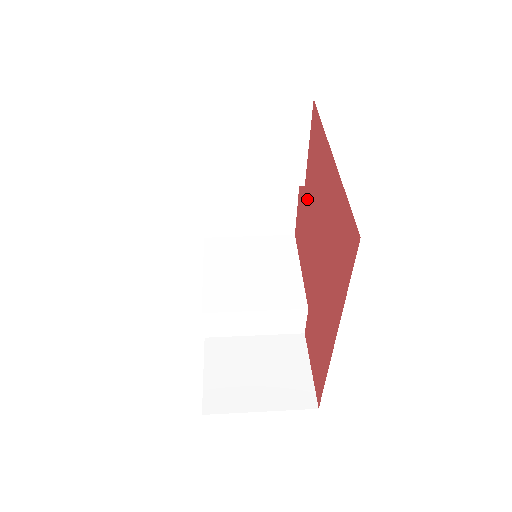
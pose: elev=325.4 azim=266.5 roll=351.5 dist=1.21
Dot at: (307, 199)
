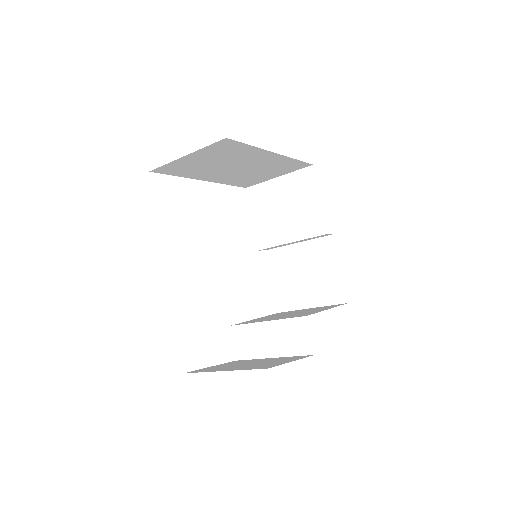
Dot at: occluded
